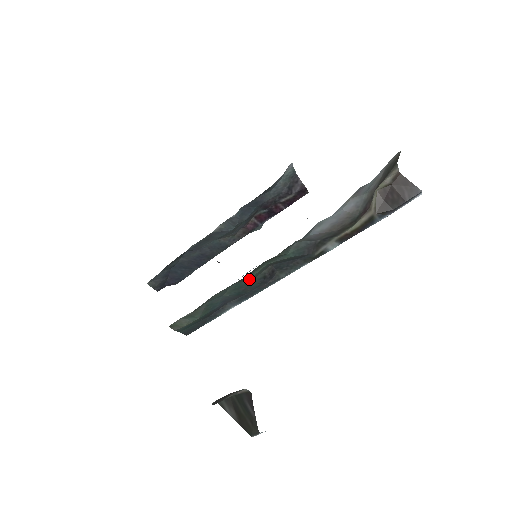
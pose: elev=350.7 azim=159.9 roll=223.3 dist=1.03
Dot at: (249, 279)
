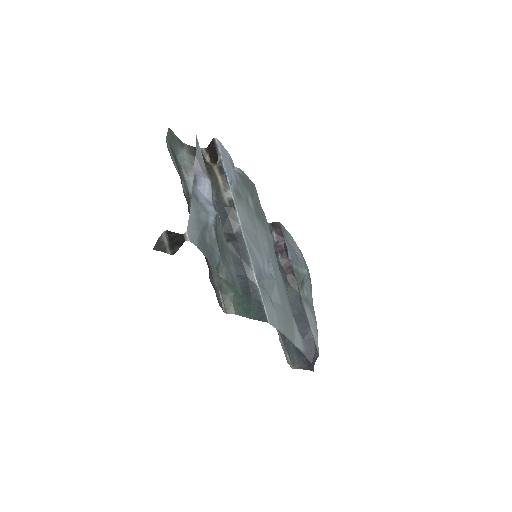
Dot at: occluded
